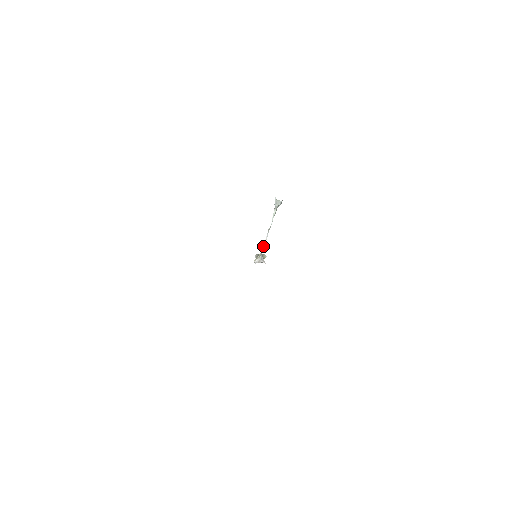
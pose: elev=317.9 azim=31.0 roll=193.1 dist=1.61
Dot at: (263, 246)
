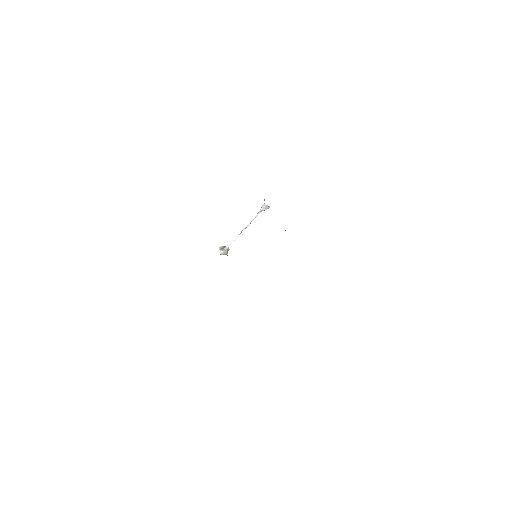
Dot at: (233, 240)
